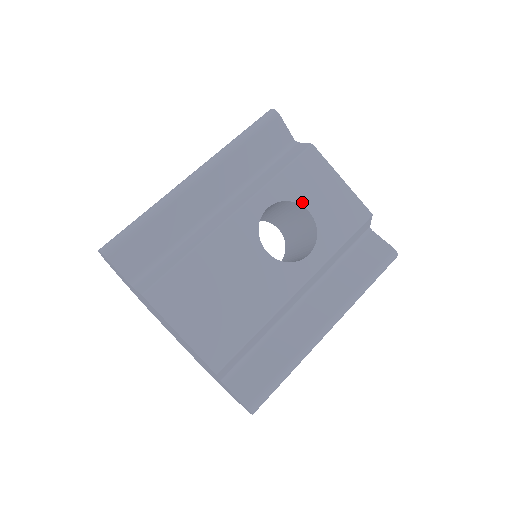
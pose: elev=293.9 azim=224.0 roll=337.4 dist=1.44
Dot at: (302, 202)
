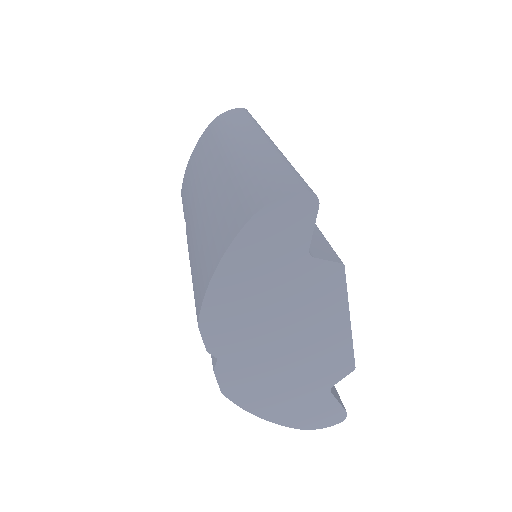
Dot at: occluded
